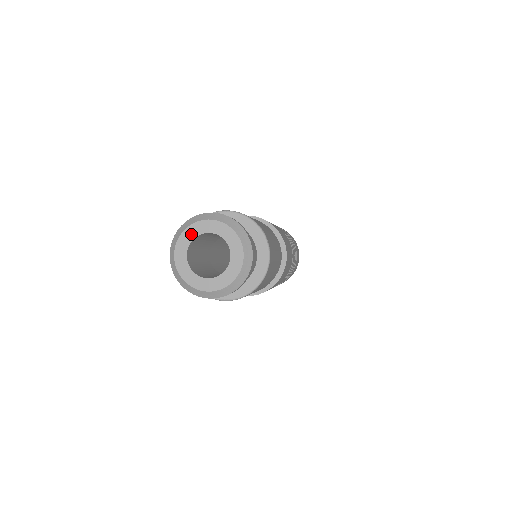
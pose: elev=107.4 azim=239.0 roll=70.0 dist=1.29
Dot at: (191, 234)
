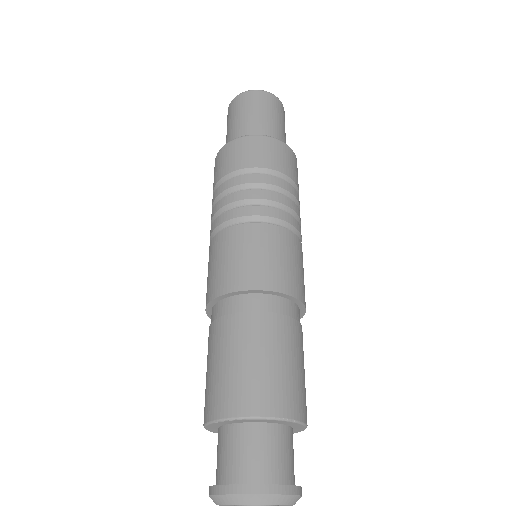
Dot at: occluded
